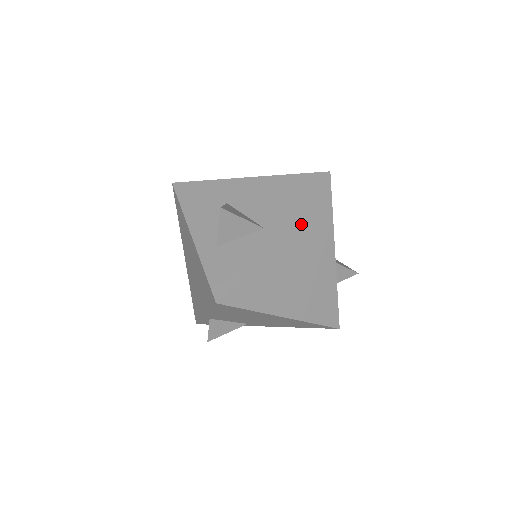
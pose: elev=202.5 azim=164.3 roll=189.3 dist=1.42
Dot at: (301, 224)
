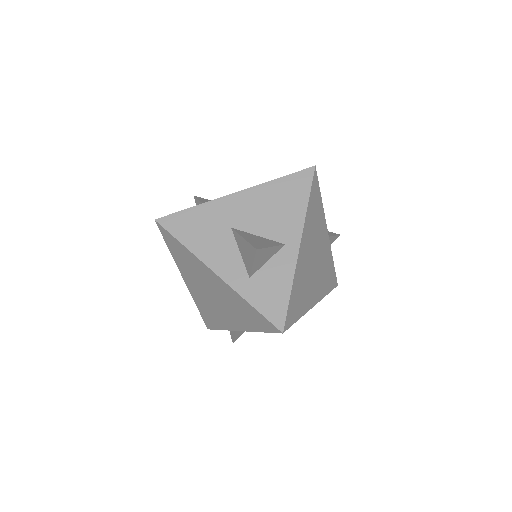
Dot at: (309, 225)
